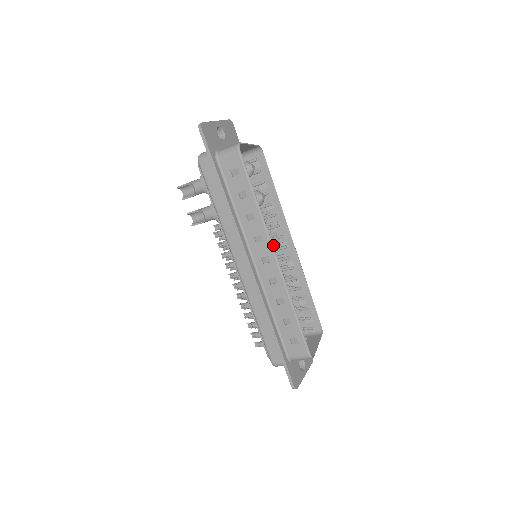
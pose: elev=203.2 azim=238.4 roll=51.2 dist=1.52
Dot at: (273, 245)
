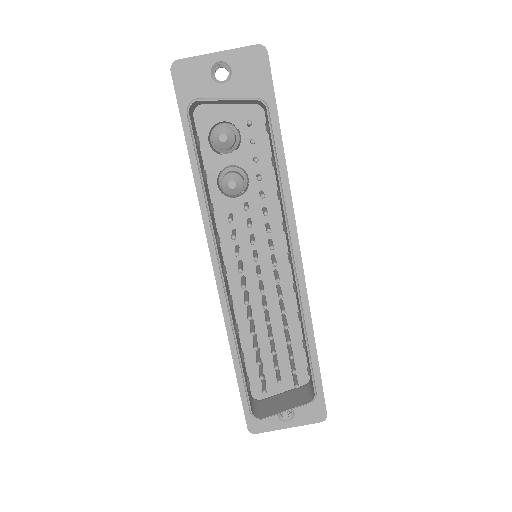
Dot at: (254, 254)
